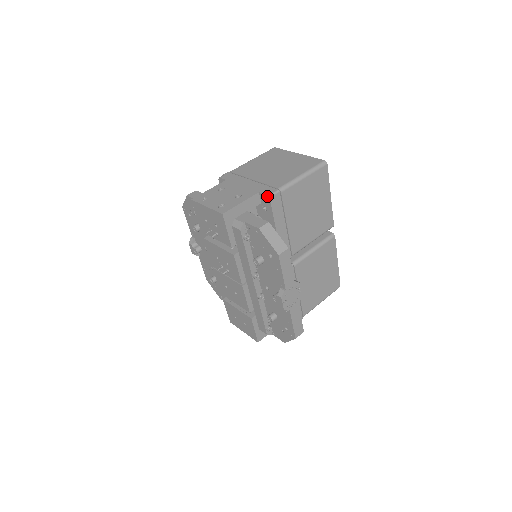
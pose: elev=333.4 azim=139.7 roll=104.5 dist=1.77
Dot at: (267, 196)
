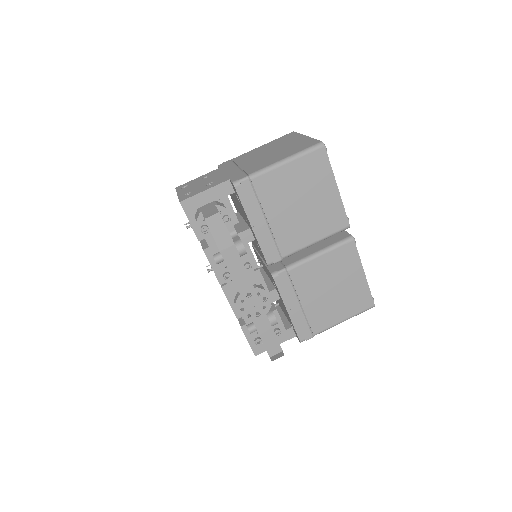
Dot at: (232, 183)
